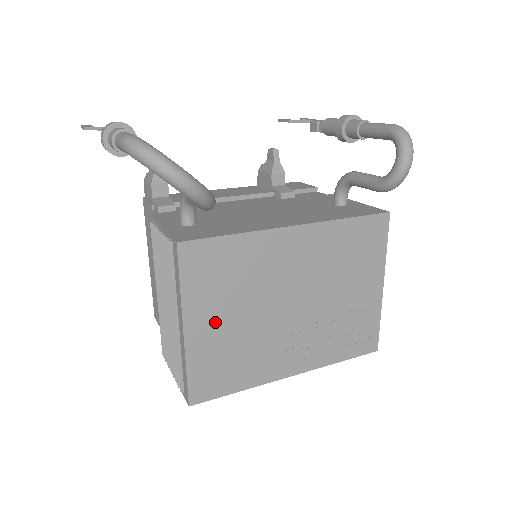
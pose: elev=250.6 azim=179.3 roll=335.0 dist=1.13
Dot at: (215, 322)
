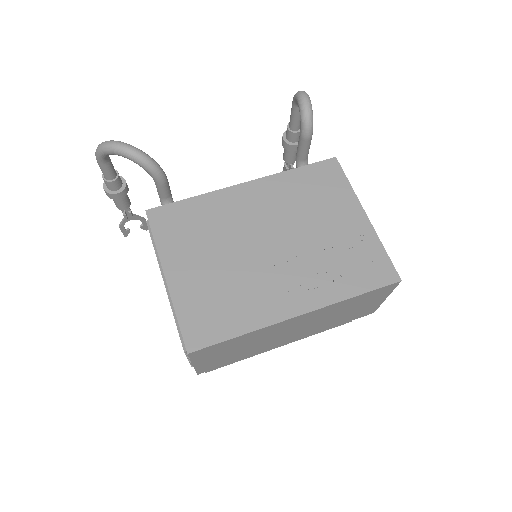
Dot at: (194, 267)
